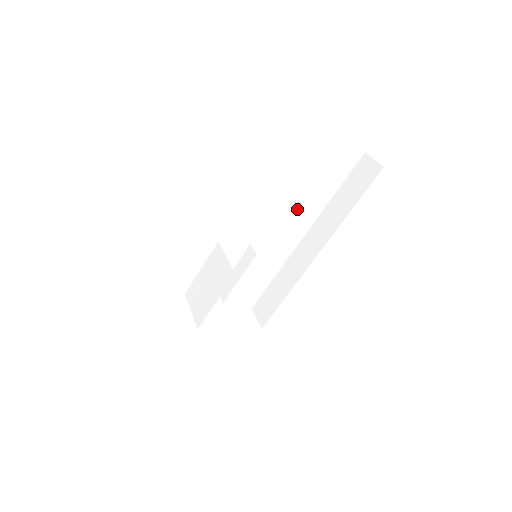
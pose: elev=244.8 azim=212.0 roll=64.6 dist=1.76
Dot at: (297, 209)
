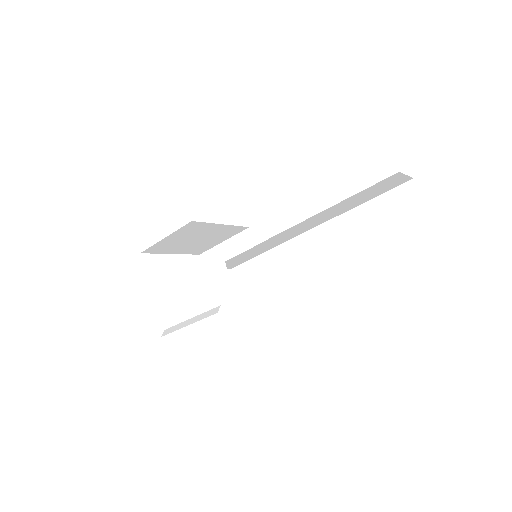
Dot at: (315, 216)
